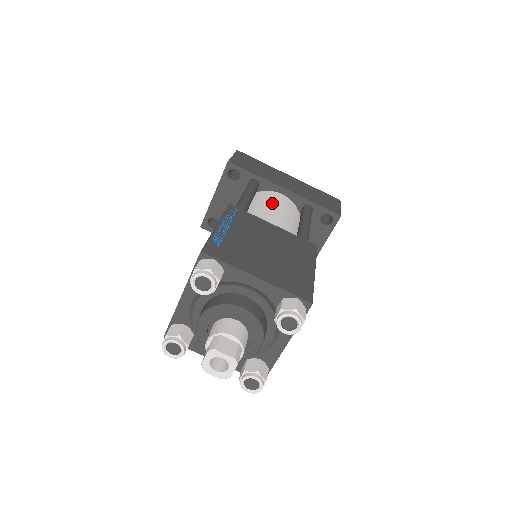
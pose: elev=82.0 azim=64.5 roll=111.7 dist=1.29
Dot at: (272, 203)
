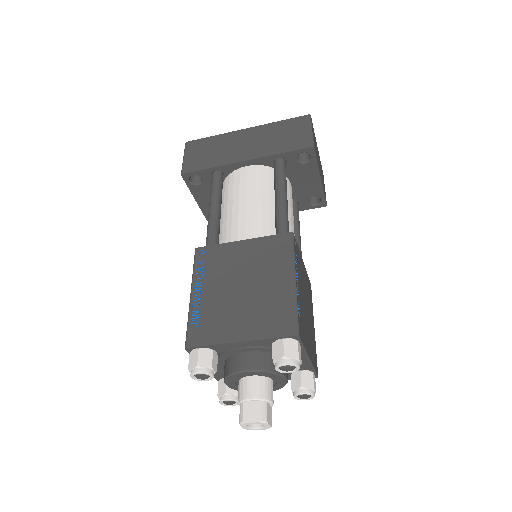
Dot at: (239, 193)
